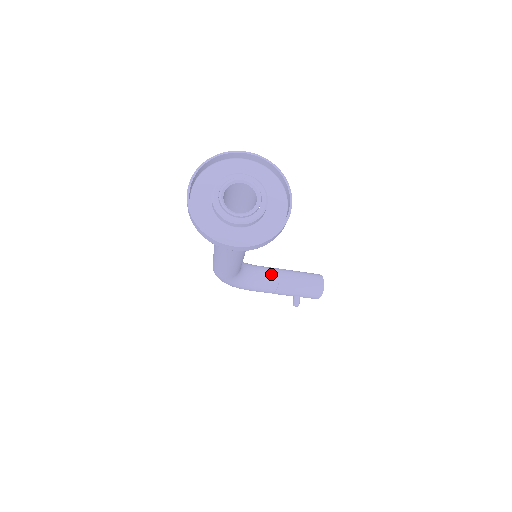
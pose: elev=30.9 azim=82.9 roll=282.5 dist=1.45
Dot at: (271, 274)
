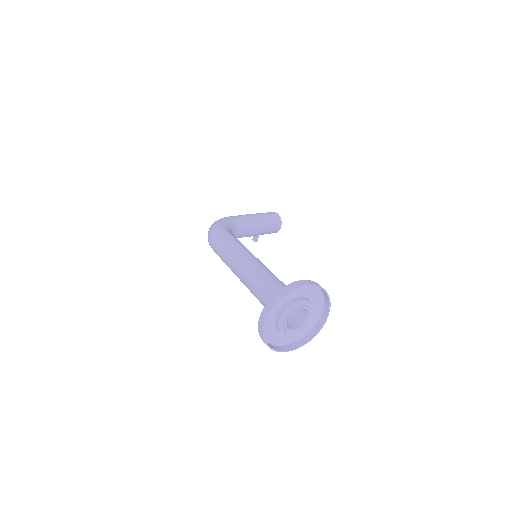
Dot at: (247, 229)
